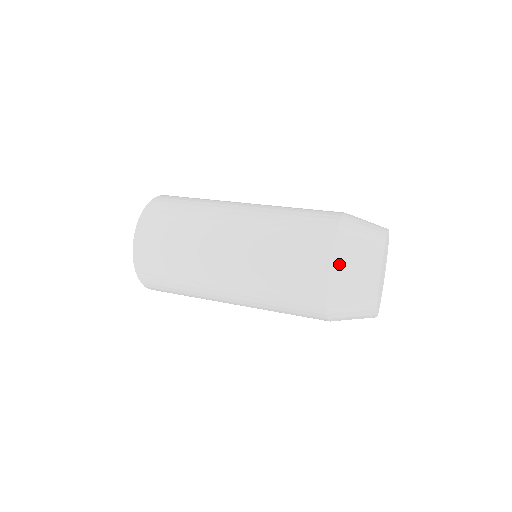
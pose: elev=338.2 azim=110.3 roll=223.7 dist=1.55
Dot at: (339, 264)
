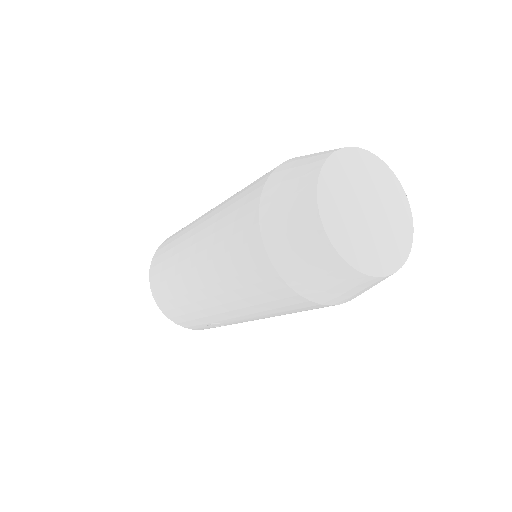
Dot at: occluded
